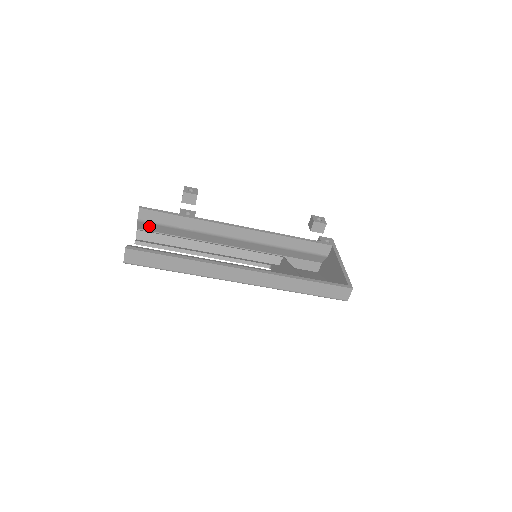
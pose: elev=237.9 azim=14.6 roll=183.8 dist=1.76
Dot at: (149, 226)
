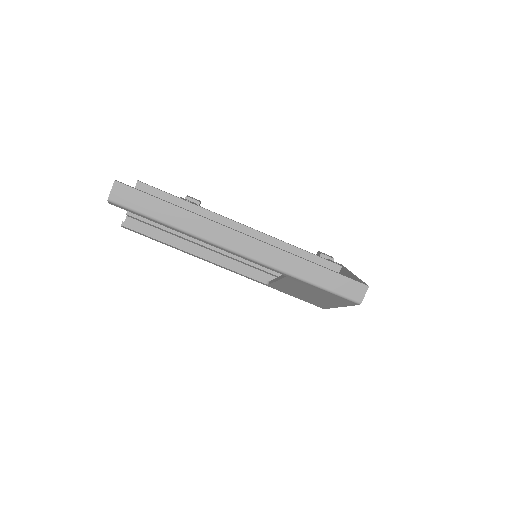
Dot at: occluded
